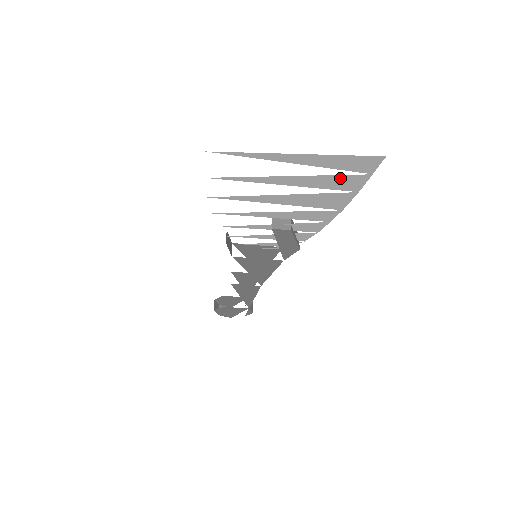
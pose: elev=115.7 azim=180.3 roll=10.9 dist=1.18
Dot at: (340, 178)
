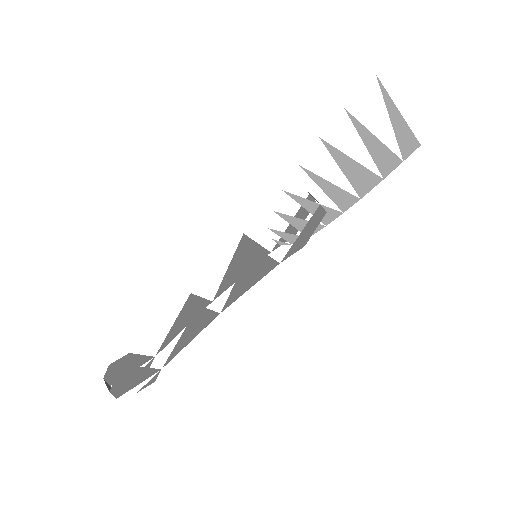
Dot at: (391, 157)
